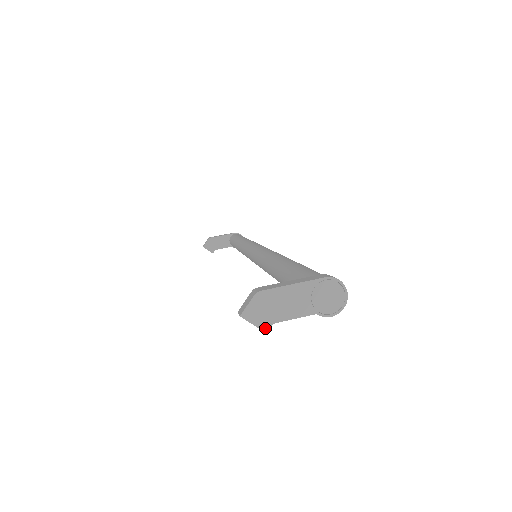
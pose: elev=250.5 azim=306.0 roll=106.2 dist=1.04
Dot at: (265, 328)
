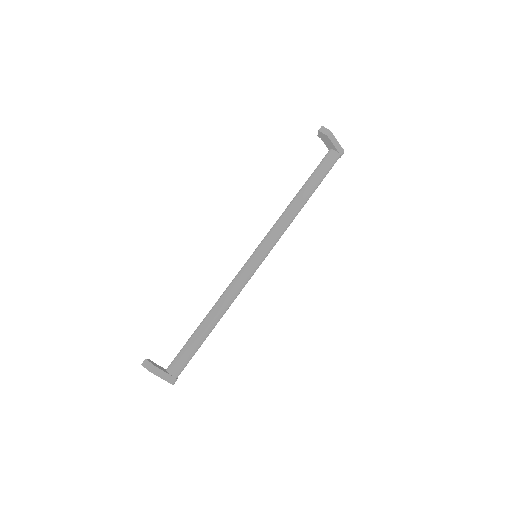
Dot at: occluded
